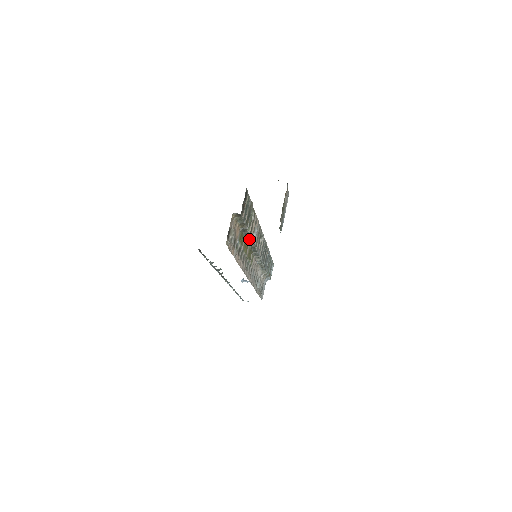
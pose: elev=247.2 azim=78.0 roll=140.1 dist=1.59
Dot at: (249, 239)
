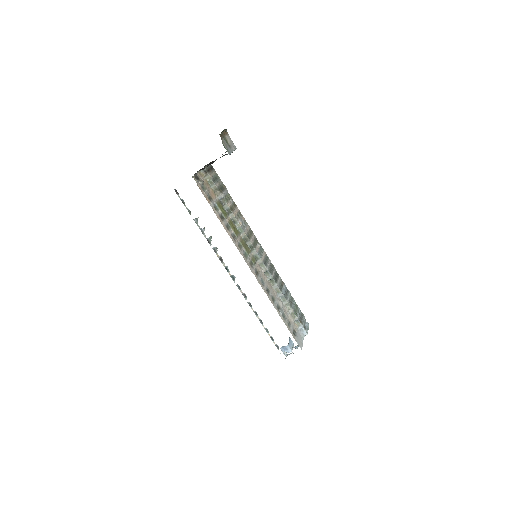
Dot at: (234, 220)
